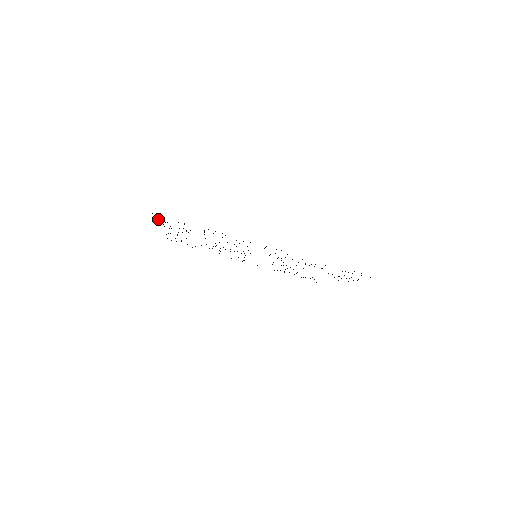
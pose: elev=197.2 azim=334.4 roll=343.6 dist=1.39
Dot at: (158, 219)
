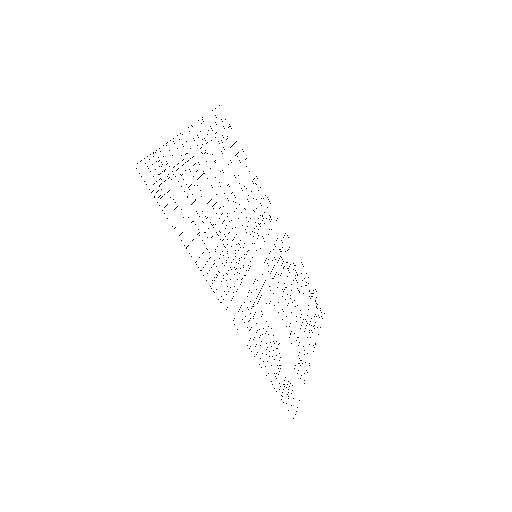
Dot at: occluded
